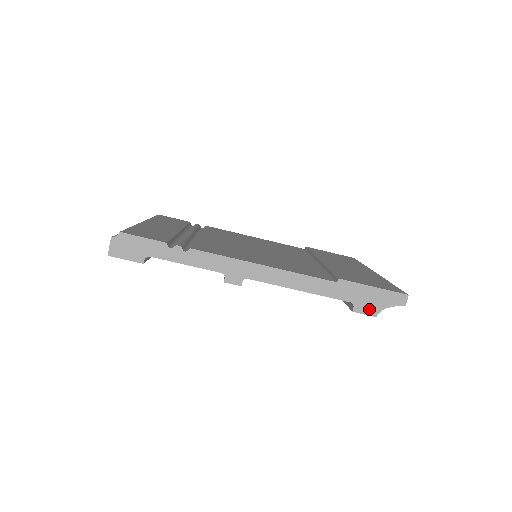
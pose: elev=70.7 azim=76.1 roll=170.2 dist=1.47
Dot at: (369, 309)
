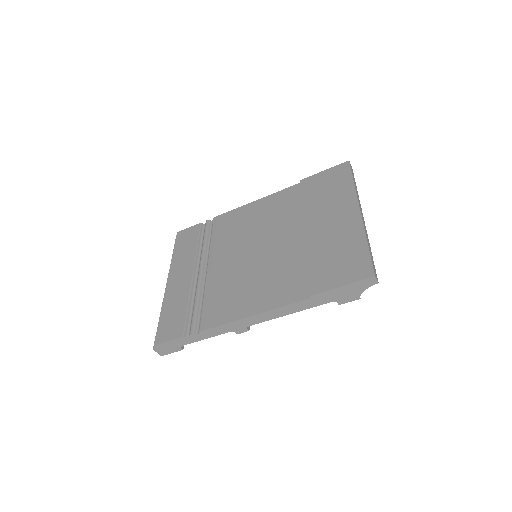
Dot at: (350, 298)
